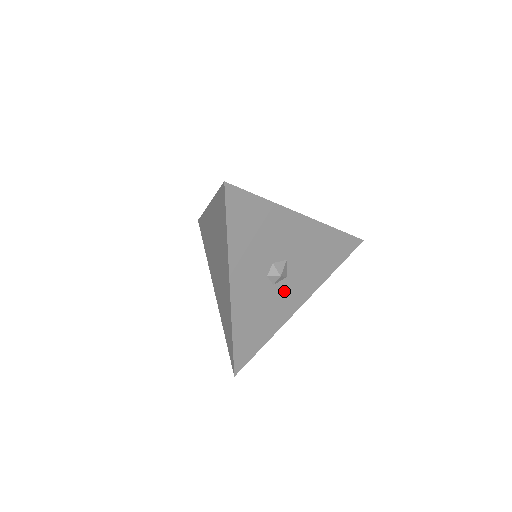
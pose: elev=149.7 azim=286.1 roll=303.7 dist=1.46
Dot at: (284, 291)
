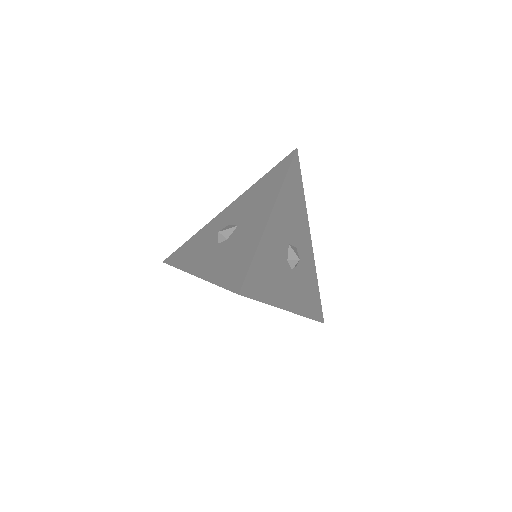
Dot at: (301, 255)
